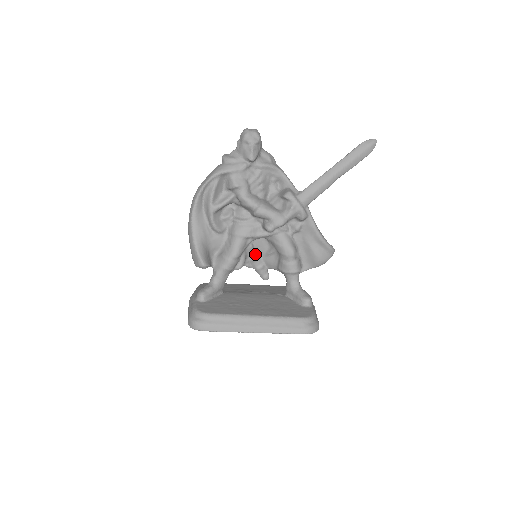
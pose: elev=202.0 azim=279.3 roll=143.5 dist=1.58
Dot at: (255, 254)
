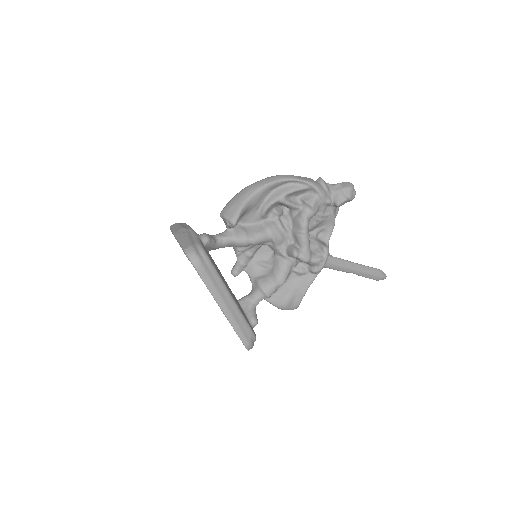
Dot at: (253, 253)
